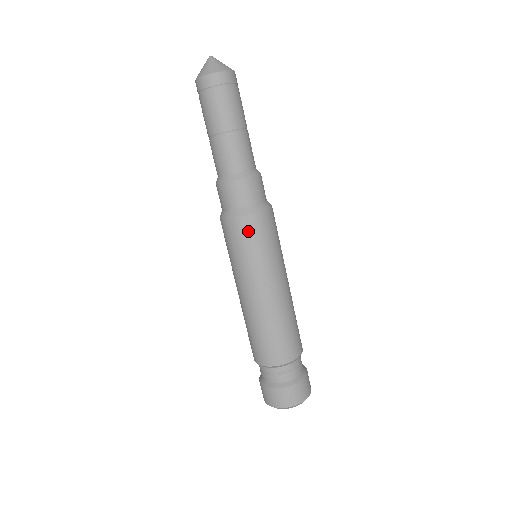
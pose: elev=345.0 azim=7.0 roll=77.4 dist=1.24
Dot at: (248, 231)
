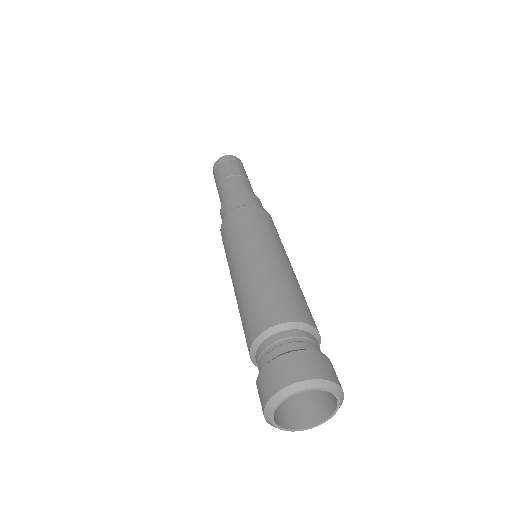
Dot at: (229, 224)
